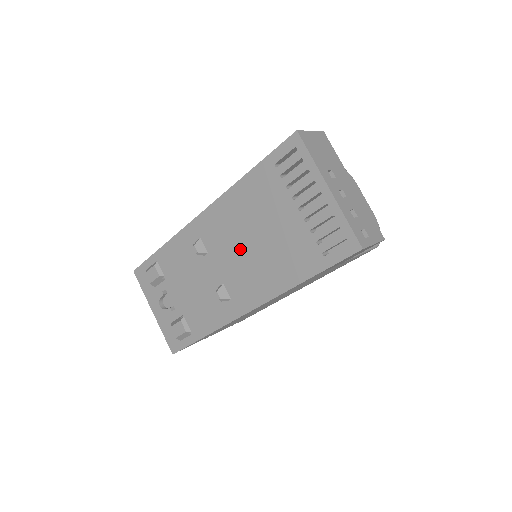
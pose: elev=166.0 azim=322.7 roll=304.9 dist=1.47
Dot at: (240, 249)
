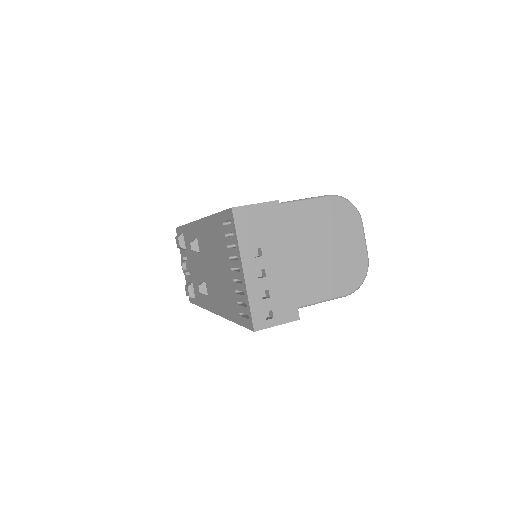
Dot at: (211, 266)
